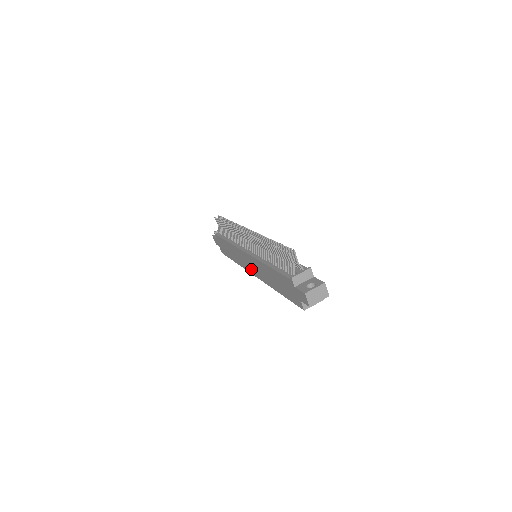
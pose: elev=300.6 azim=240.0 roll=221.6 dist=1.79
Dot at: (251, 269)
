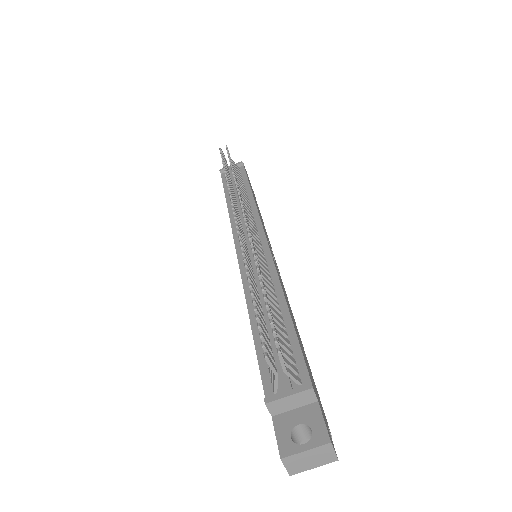
Dot at: occluded
